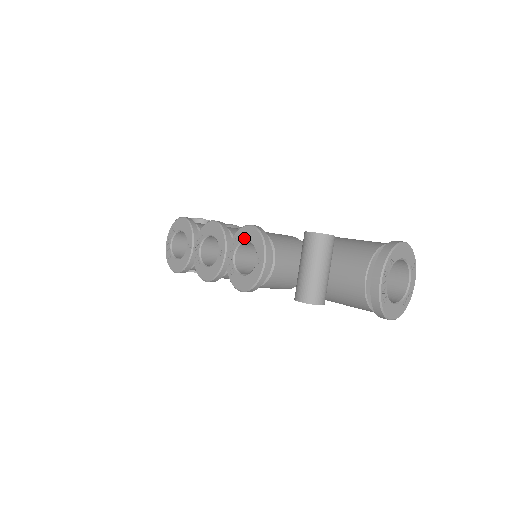
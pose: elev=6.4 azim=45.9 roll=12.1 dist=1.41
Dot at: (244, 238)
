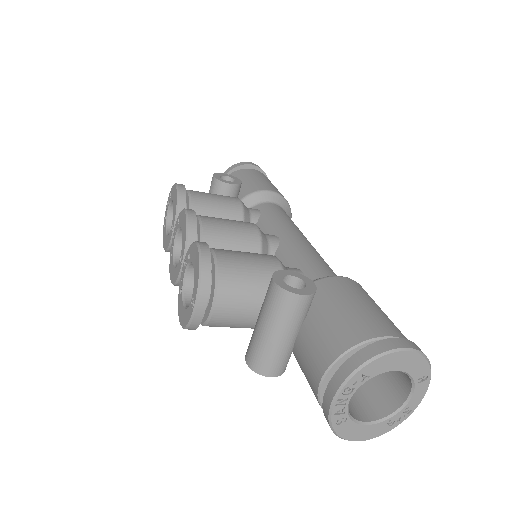
Dot at: (192, 259)
